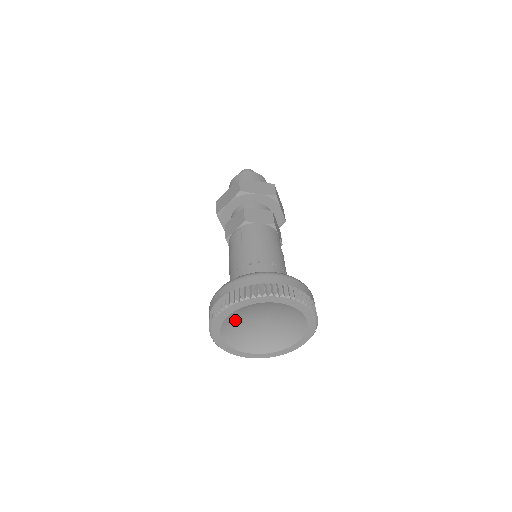
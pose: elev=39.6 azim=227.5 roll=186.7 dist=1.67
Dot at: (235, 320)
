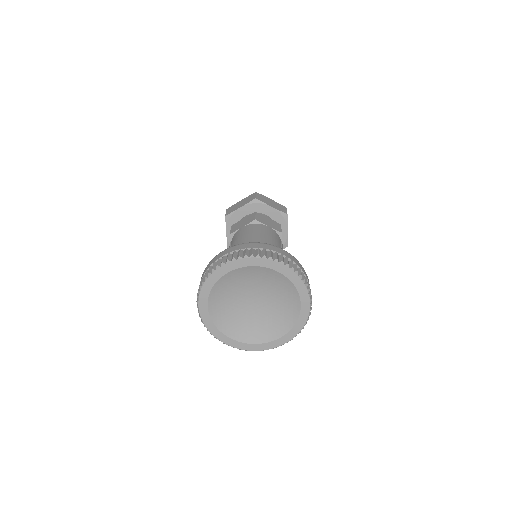
Dot at: (225, 313)
